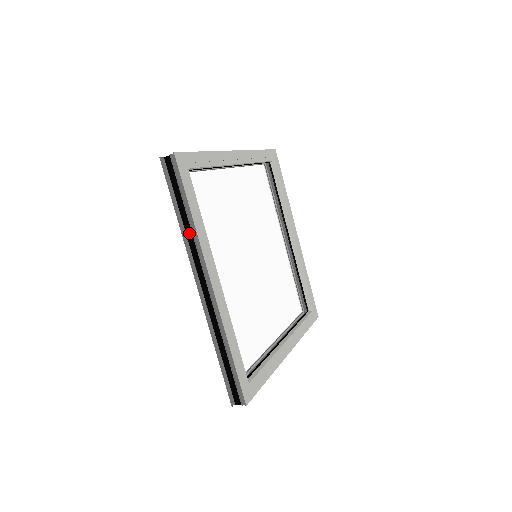
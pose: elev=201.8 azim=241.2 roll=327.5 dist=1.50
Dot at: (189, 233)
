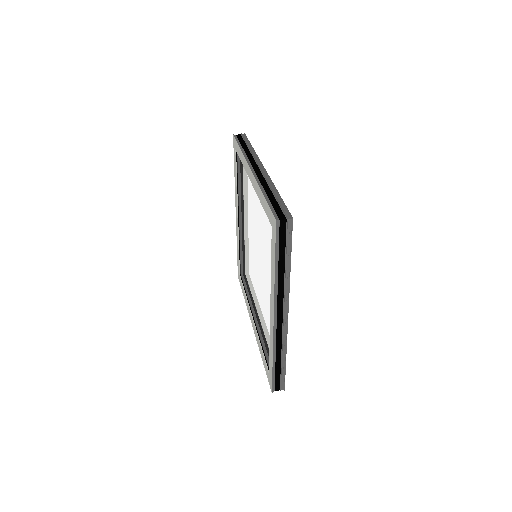
Dot at: (281, 280)
